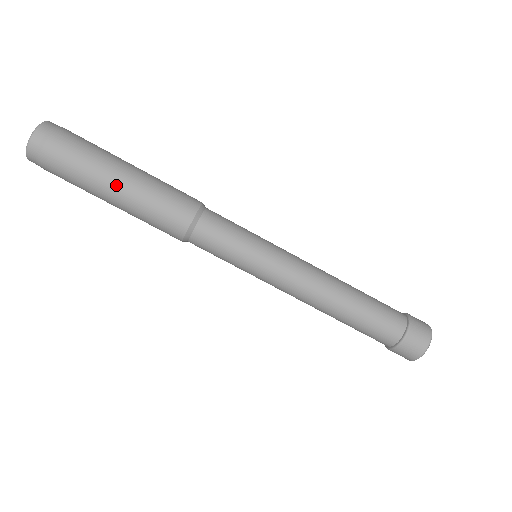
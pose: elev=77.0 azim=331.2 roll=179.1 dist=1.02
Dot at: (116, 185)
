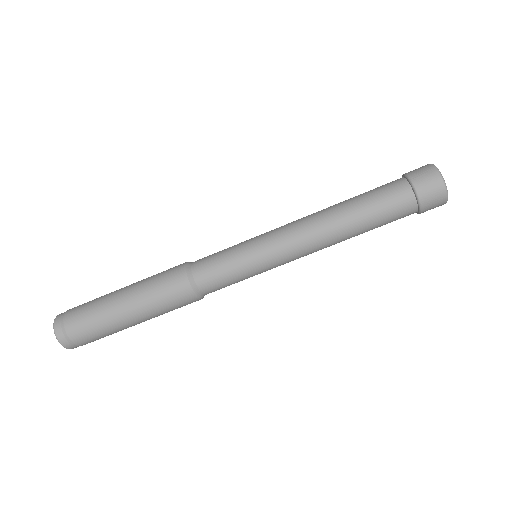
Dot at: (131, 319)
